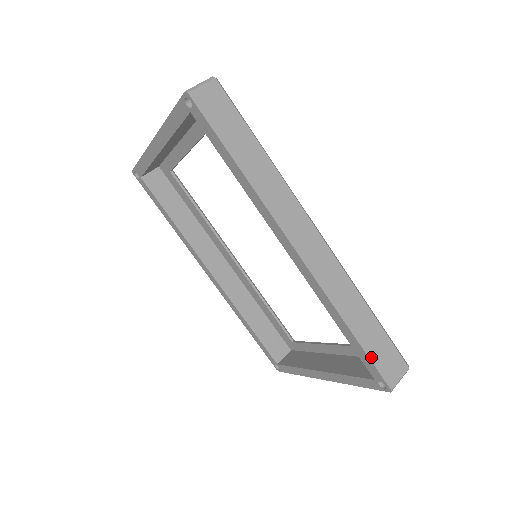
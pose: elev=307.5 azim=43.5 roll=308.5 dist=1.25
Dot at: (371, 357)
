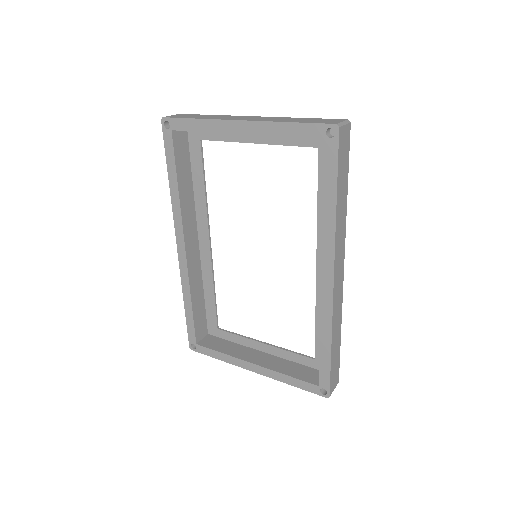
Dot at: (331, 371)
